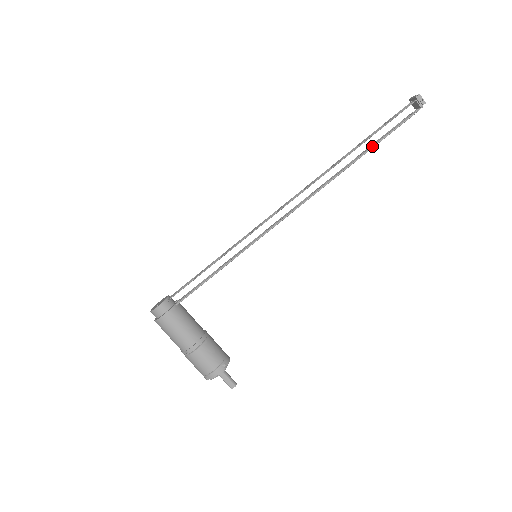
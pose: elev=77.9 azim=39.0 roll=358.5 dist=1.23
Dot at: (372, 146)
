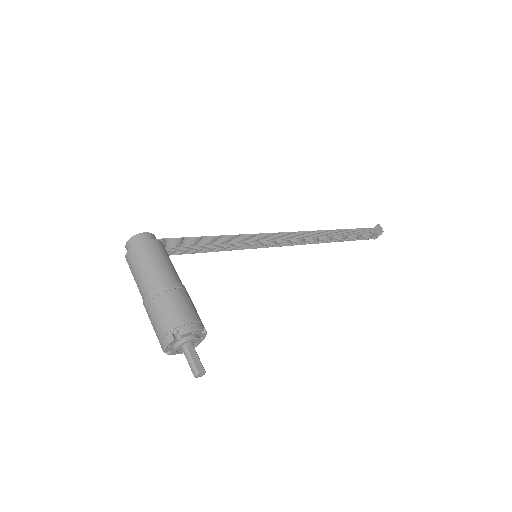
Dot at: occluded
